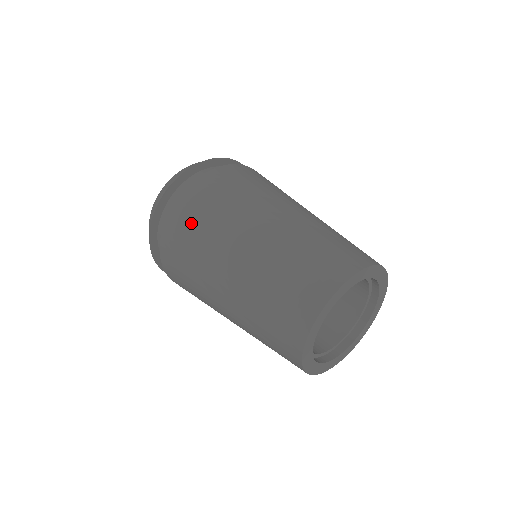
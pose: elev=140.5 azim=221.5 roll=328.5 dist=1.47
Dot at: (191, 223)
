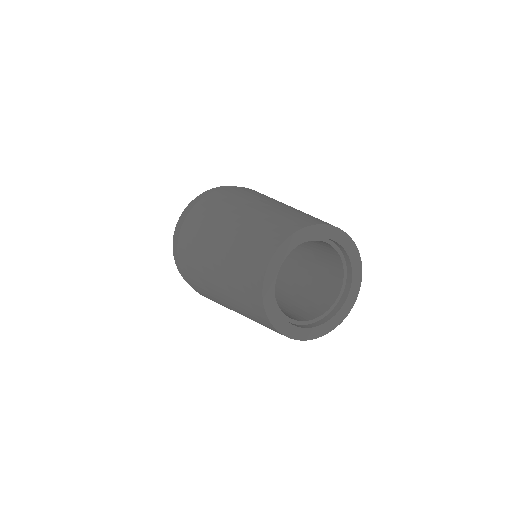
Dot at: (201, 215)
